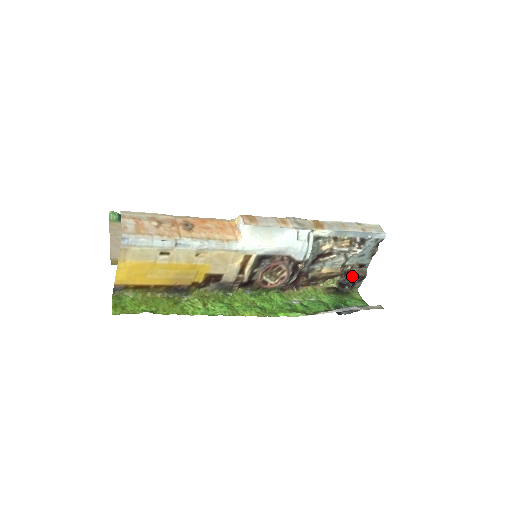
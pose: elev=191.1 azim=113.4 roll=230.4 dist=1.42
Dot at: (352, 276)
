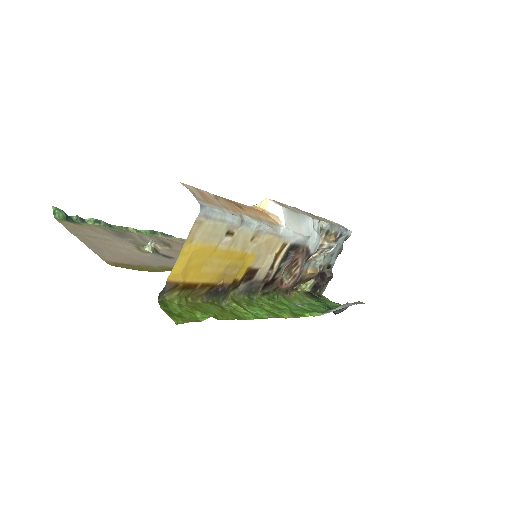
Dot at: (323, 278)
